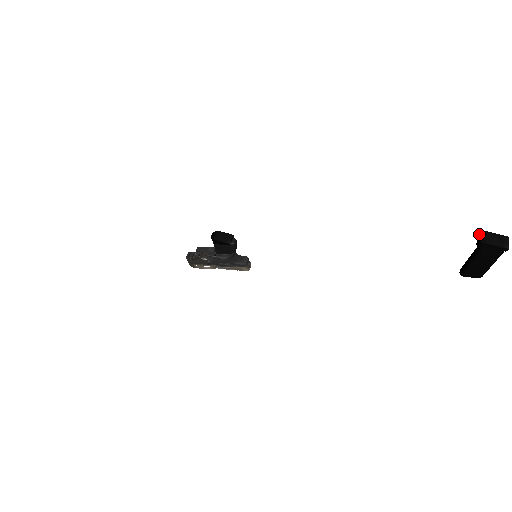
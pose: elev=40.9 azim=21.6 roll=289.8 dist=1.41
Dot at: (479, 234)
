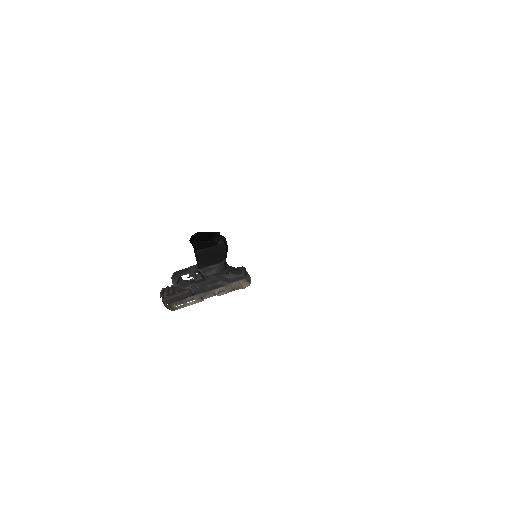
Dot at: out of frame
